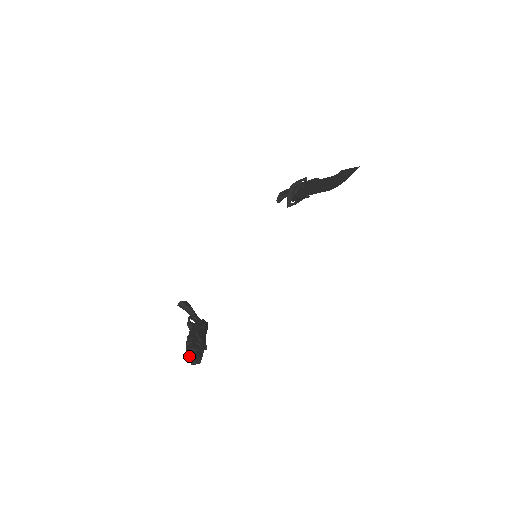
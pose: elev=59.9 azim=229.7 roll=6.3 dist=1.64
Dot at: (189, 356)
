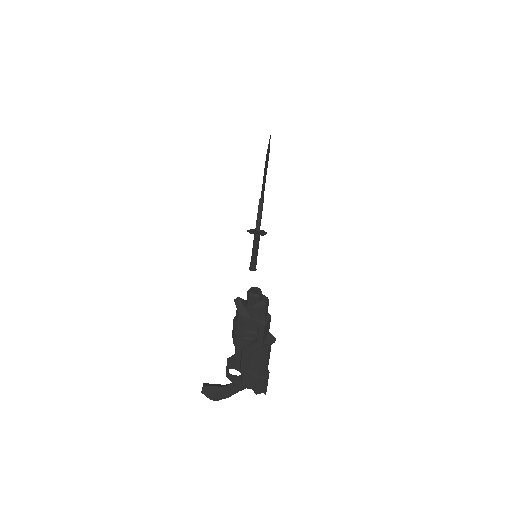
Dot at: (245, 307)
